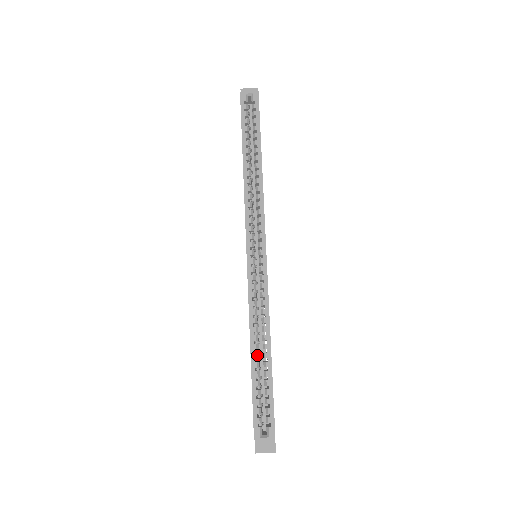
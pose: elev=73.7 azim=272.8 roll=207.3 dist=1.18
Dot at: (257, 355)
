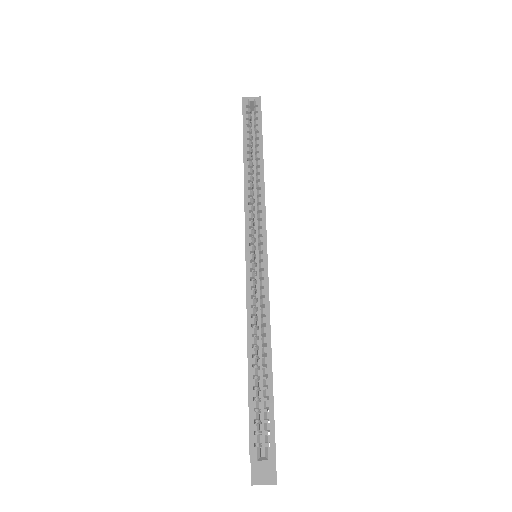
Dot at: (255, 360)
